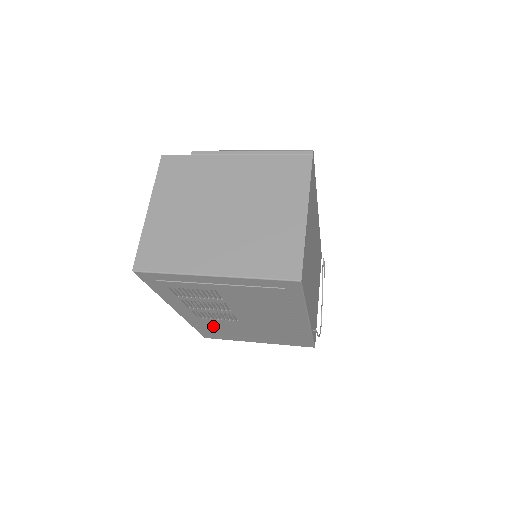
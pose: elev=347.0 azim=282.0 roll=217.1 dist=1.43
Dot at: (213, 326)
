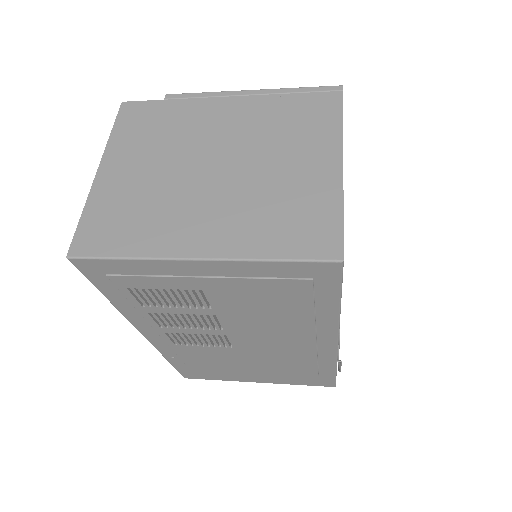
Dot at: (196, 358)
